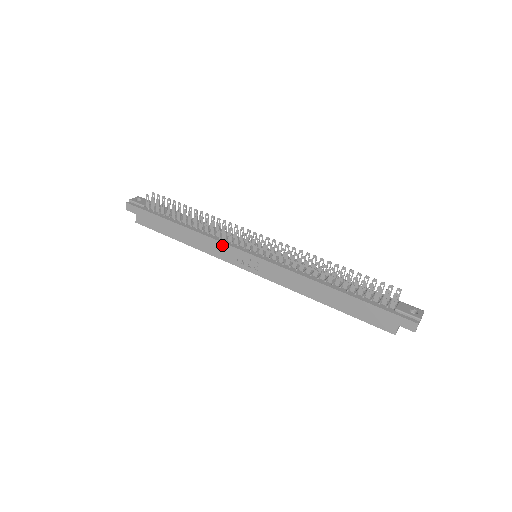
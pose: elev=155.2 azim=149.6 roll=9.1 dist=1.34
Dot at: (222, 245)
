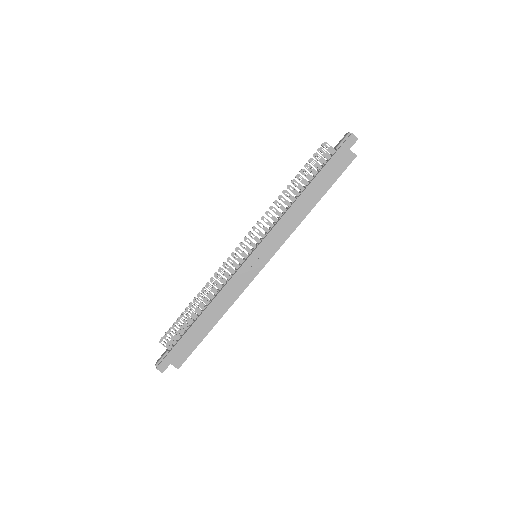
Dot at: (234, 279)
